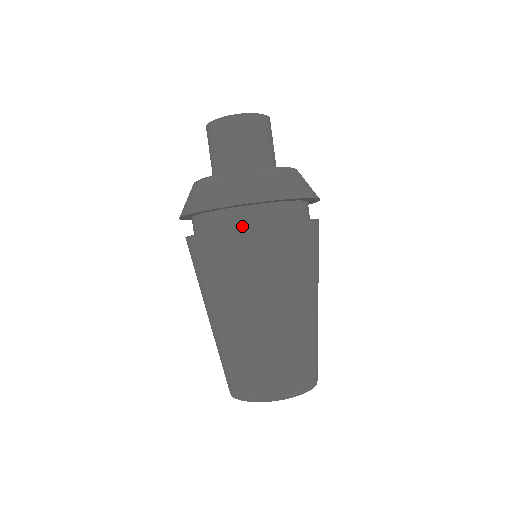
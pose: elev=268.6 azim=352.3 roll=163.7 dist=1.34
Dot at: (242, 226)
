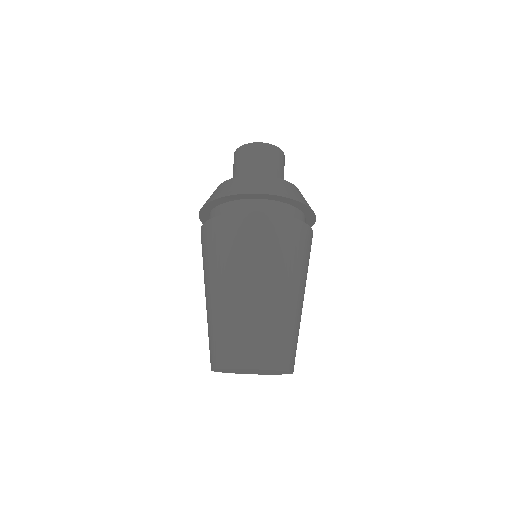
Dot at: occluded
